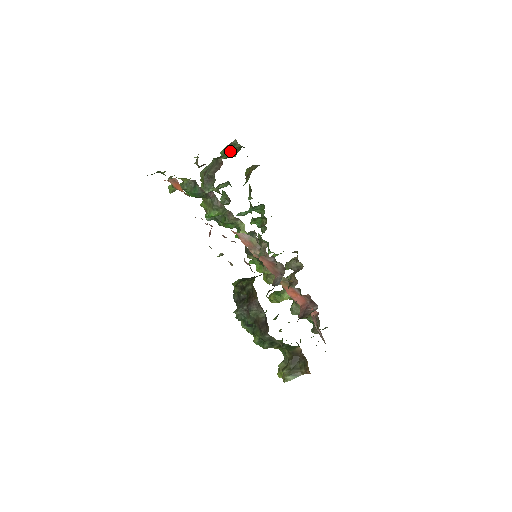
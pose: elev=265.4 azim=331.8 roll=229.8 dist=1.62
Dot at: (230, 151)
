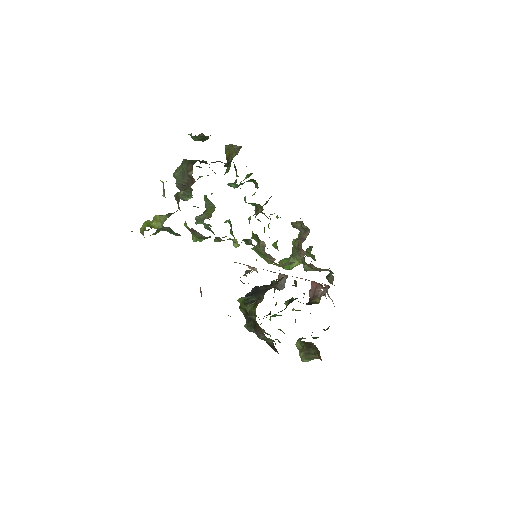
Dot at: (200, 139)
